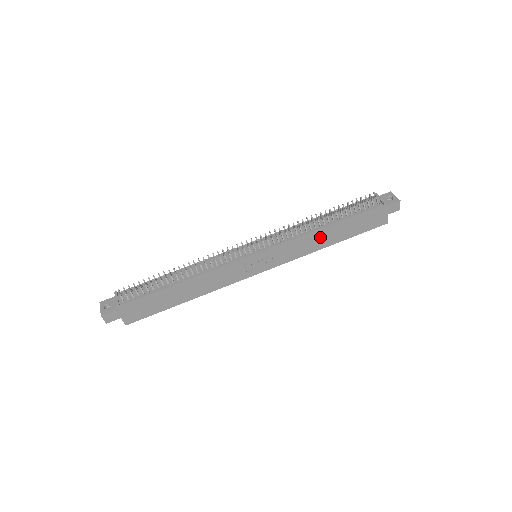
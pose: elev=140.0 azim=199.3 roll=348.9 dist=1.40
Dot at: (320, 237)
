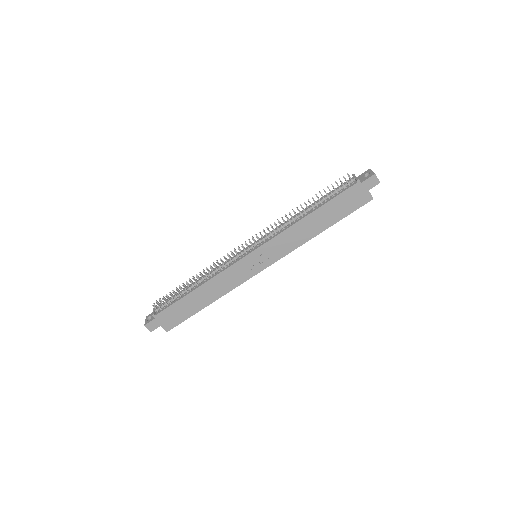
Dot at: (306, 226)
